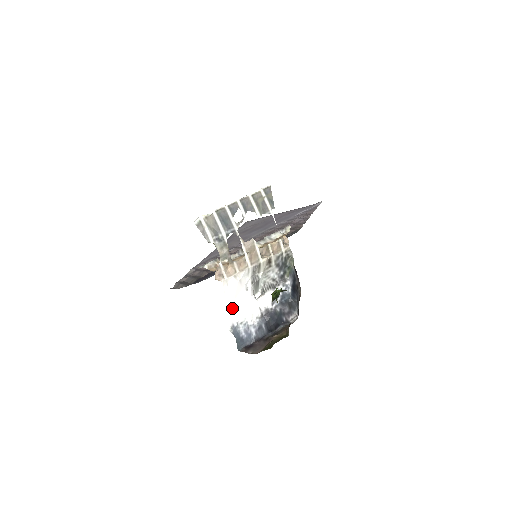
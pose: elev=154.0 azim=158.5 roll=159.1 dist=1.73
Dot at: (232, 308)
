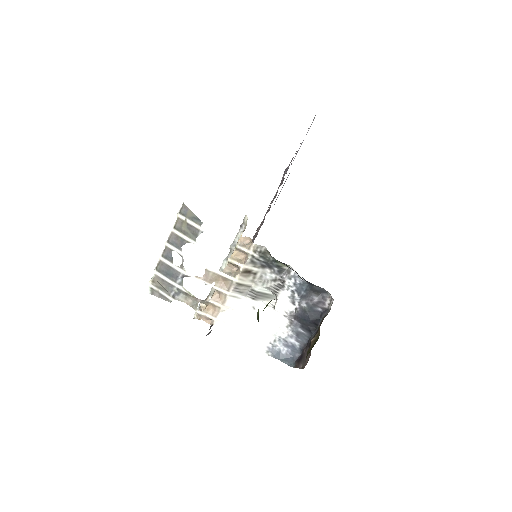
Dot at: (252, 335)
